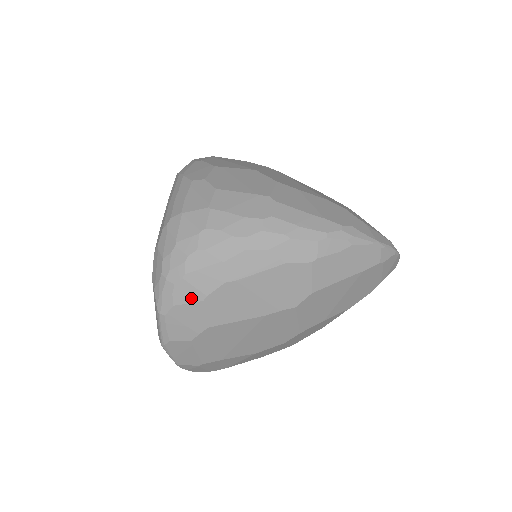
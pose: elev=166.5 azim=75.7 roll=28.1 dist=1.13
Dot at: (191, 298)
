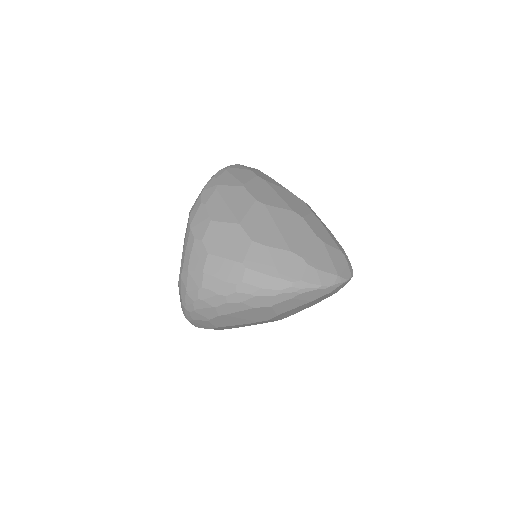
Dot at: (201, 319)
